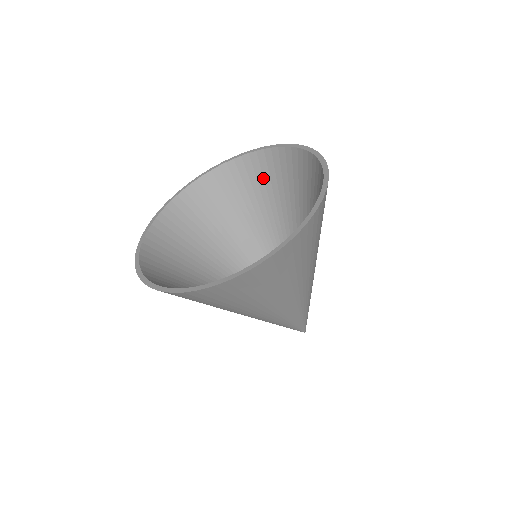
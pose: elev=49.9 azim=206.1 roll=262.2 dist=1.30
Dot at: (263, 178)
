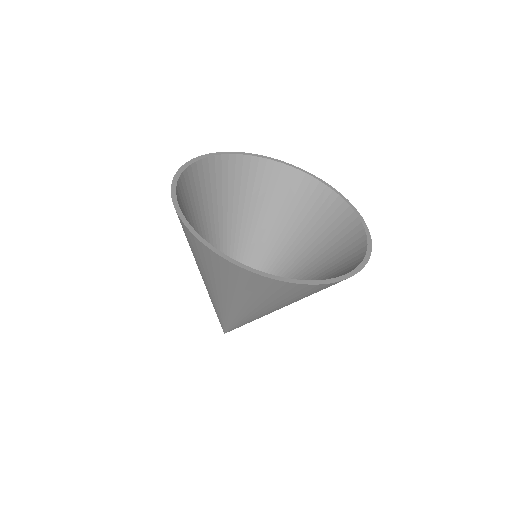
Dot at: (287, 193)
